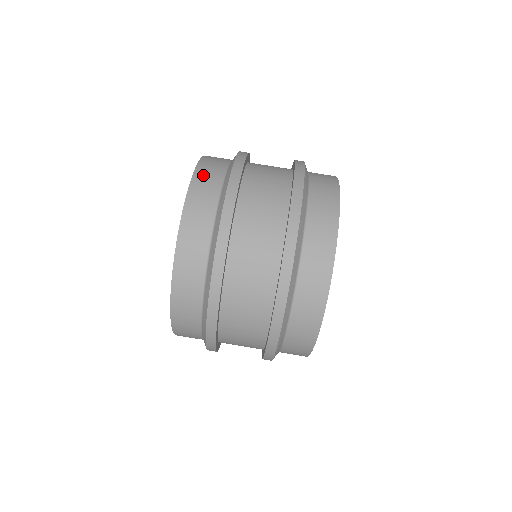
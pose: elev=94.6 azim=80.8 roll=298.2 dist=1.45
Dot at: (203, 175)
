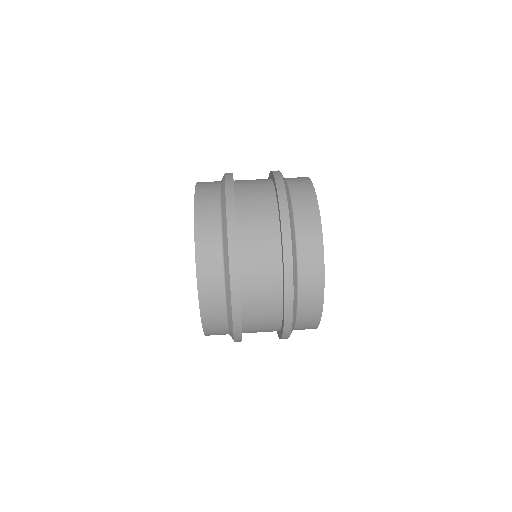
Dot at: occluded
